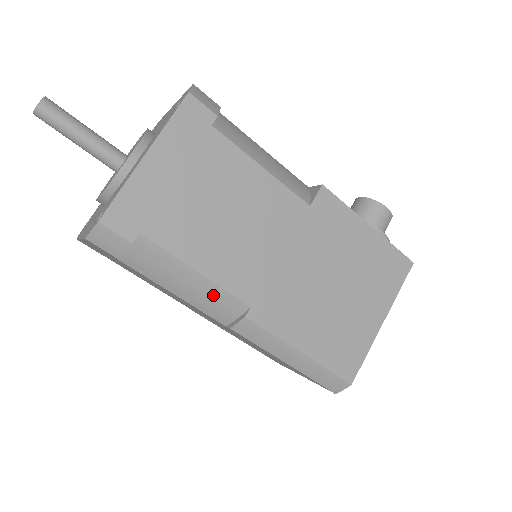
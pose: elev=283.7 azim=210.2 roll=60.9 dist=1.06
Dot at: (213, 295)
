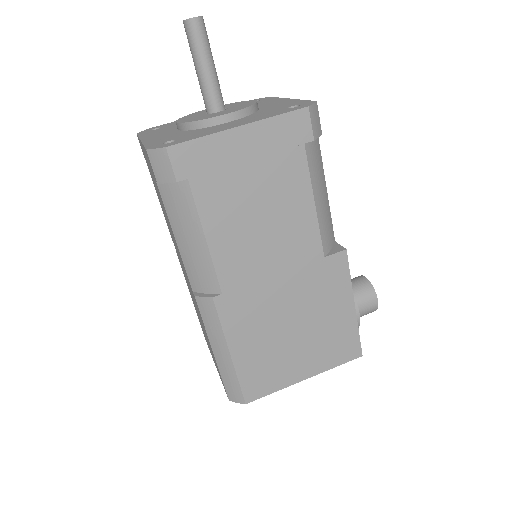
Dot at: (203, 264)
